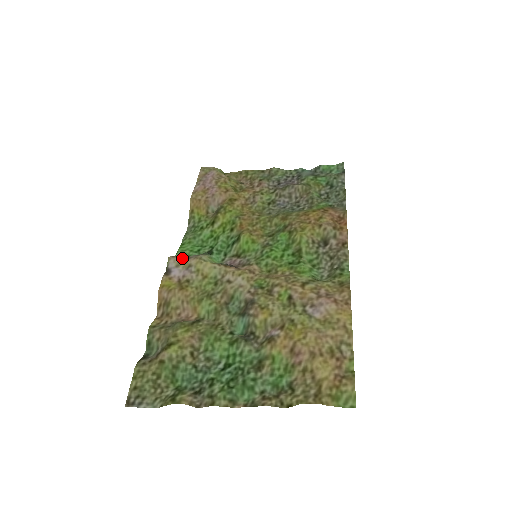
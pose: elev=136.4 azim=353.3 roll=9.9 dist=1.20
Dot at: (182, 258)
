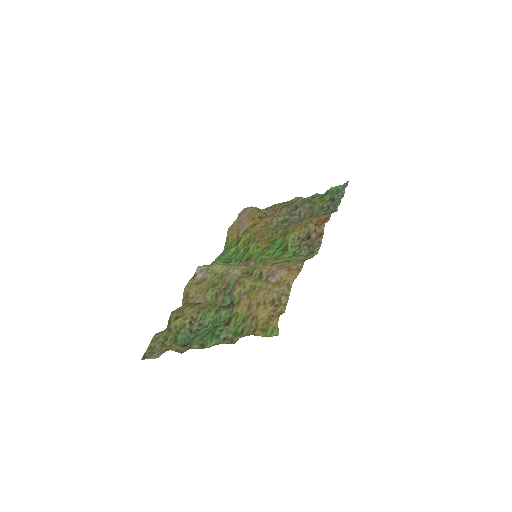
Dot at: (206, 266)
